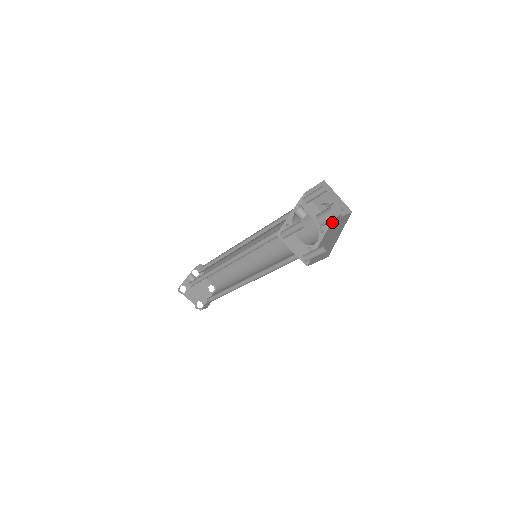
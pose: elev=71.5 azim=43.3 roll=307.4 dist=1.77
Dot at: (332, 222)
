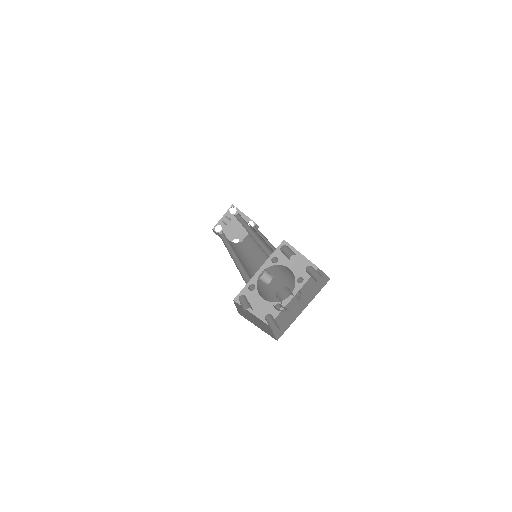
Dot at: occluded
